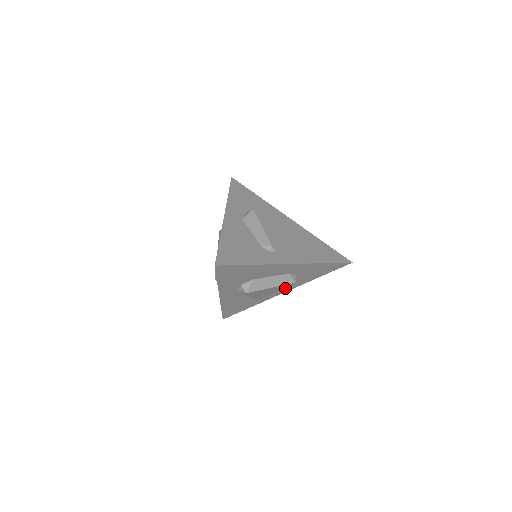
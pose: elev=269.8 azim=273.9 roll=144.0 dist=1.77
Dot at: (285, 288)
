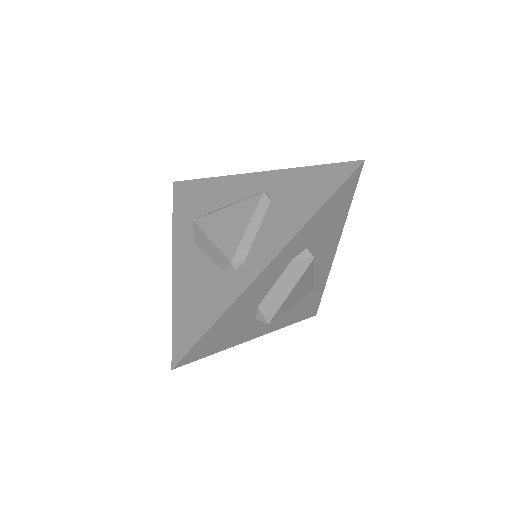
Dot at: (326, 254)
